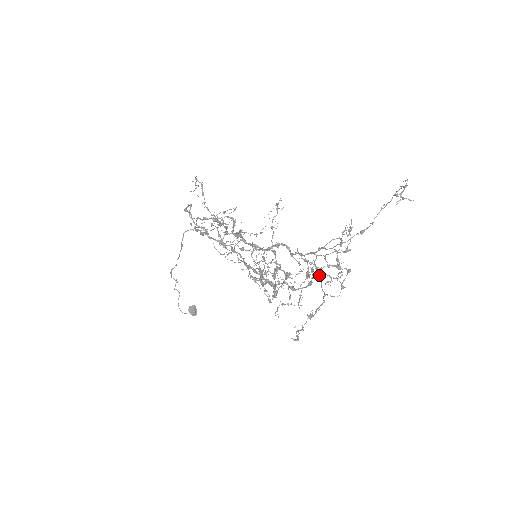
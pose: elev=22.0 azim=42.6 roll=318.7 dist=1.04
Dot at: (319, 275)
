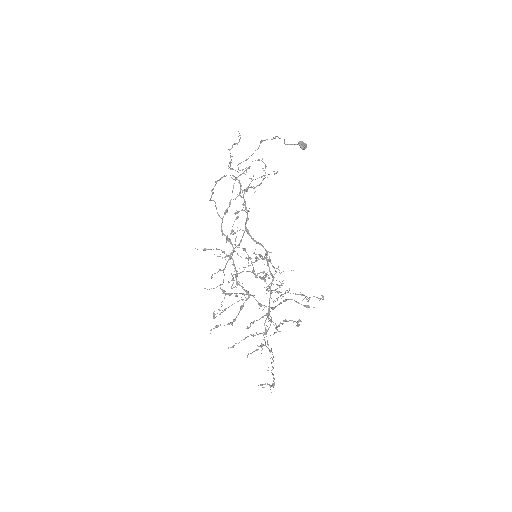
Dot at: occluded
